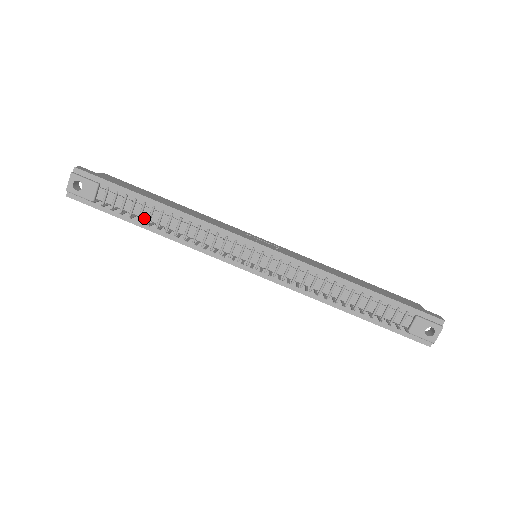
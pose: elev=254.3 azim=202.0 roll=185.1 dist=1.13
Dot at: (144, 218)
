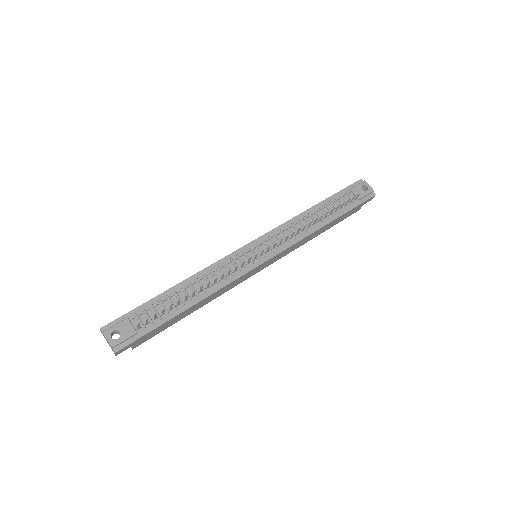
Dot at: (177, 305)
